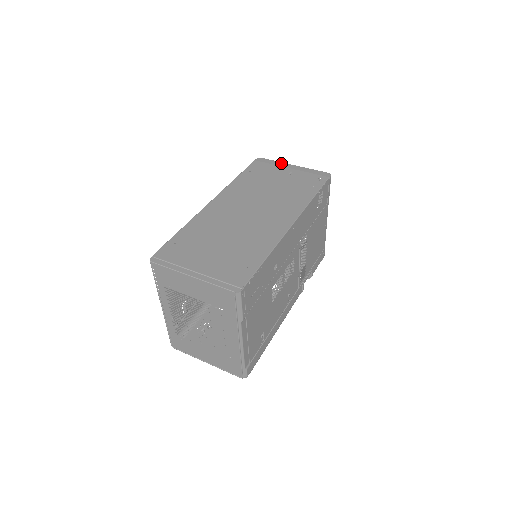
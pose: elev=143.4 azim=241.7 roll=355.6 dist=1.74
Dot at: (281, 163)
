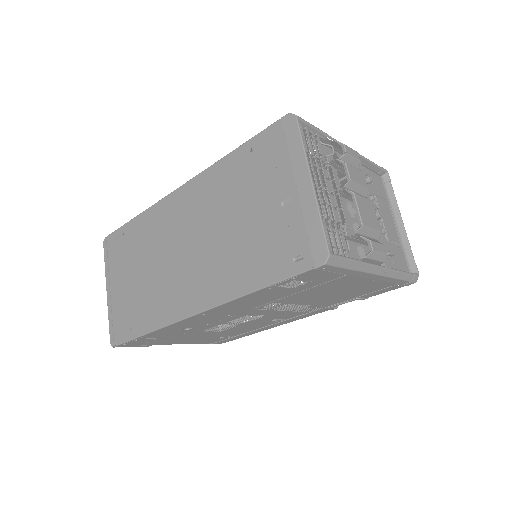
Dot at: (301, 159)
